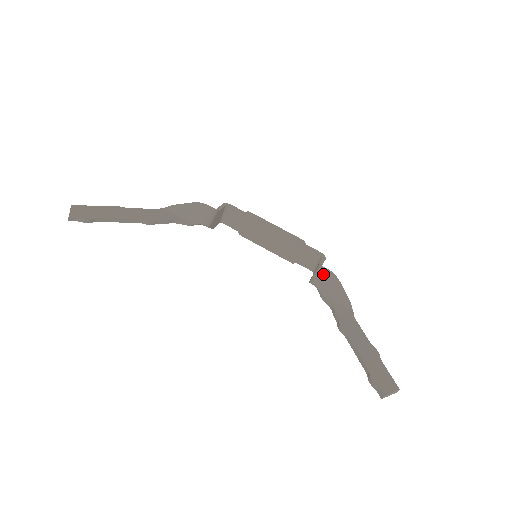
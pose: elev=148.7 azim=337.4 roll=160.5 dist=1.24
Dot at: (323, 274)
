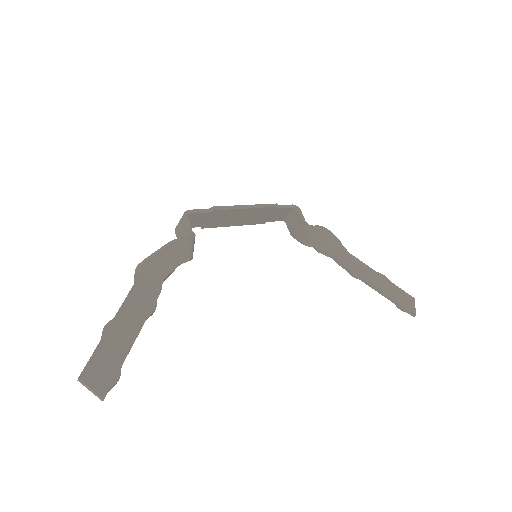
Dot at: (316, 233)
